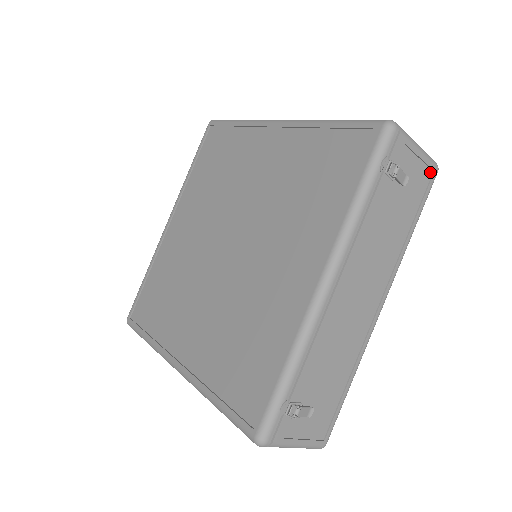
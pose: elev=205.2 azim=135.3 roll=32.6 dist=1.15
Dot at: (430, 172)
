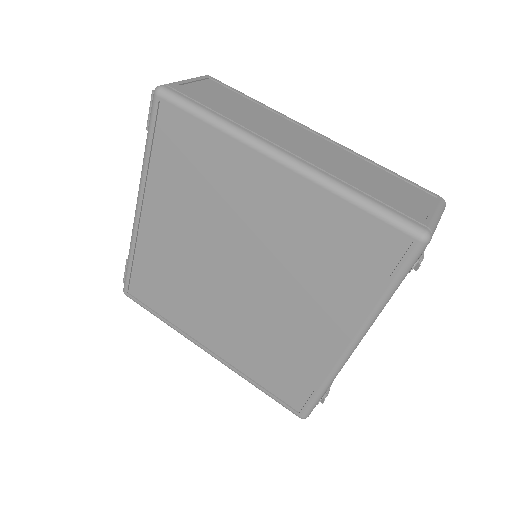
Dot at: occluded
